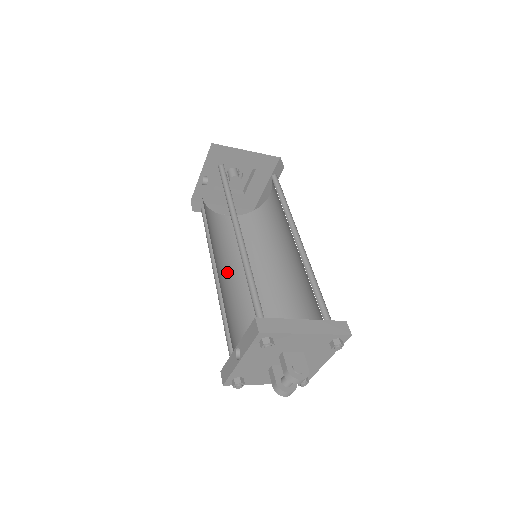
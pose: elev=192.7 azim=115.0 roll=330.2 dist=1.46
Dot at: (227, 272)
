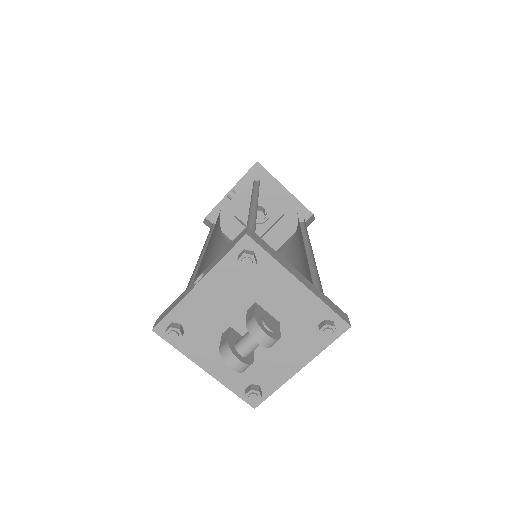
Dot at: occluded
